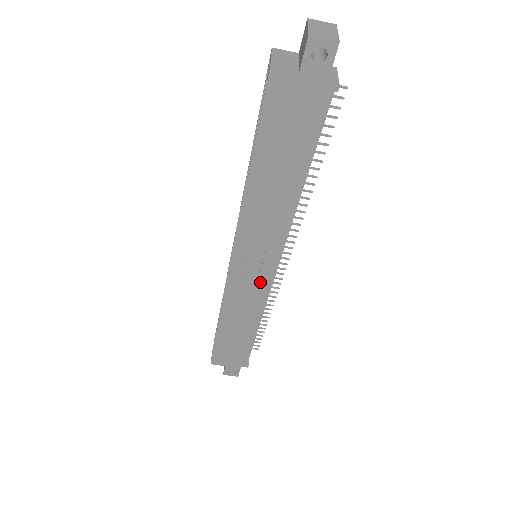
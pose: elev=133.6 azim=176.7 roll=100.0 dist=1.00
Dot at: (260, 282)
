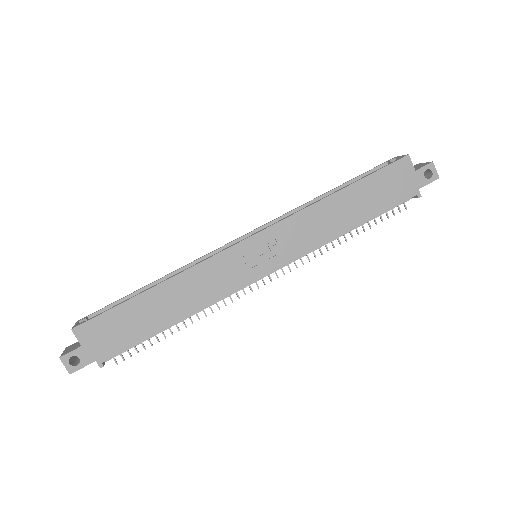
Dot at: (245, 274)
